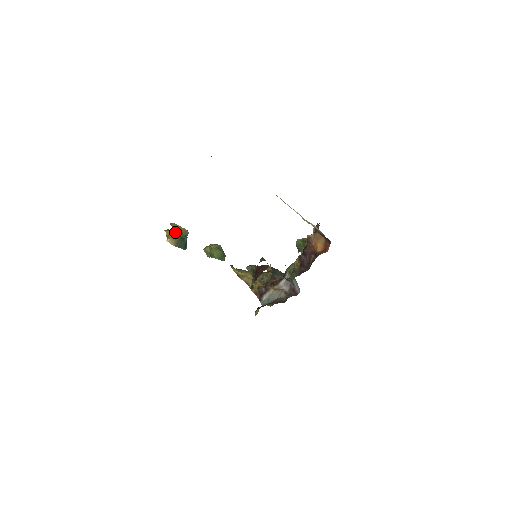
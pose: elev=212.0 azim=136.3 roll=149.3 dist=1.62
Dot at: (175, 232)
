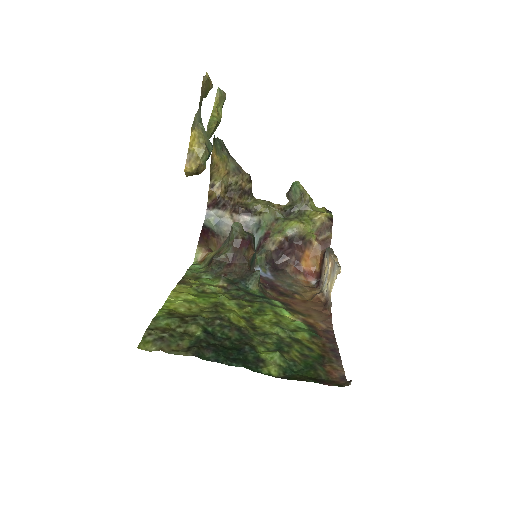
Dot at: (204, 158)
